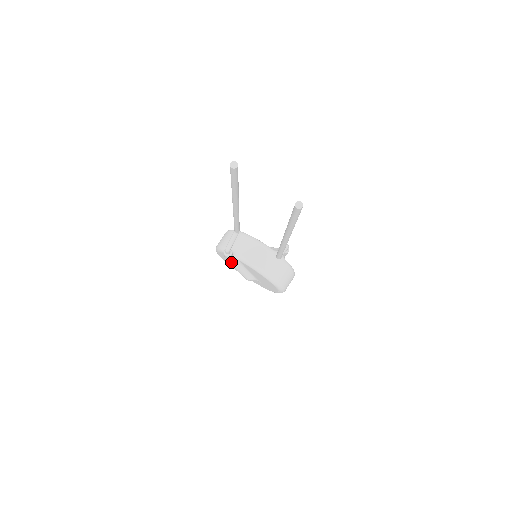
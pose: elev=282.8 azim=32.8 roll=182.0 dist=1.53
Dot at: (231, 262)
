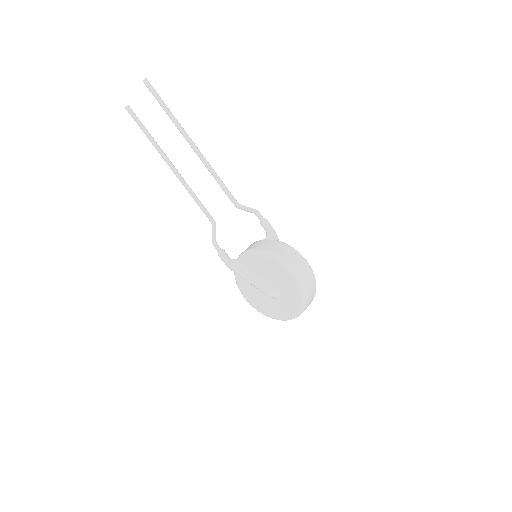
Dot at: (234, 269)
